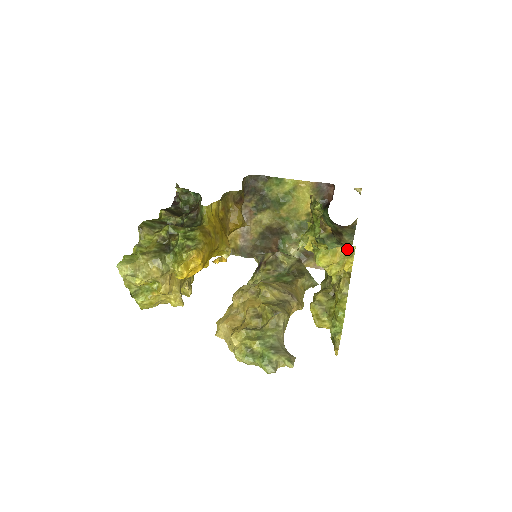
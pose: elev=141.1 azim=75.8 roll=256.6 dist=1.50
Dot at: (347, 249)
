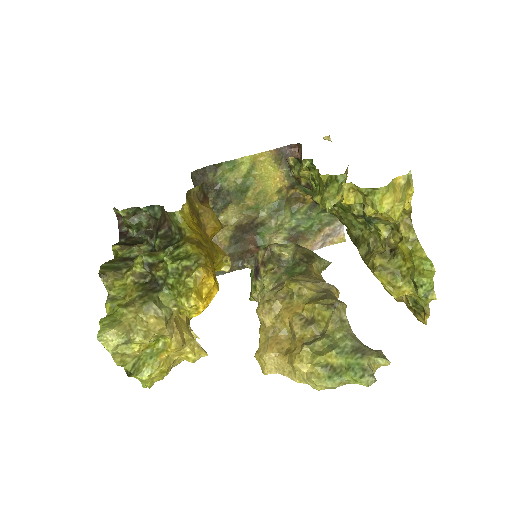
Dot at: (405, 177)
